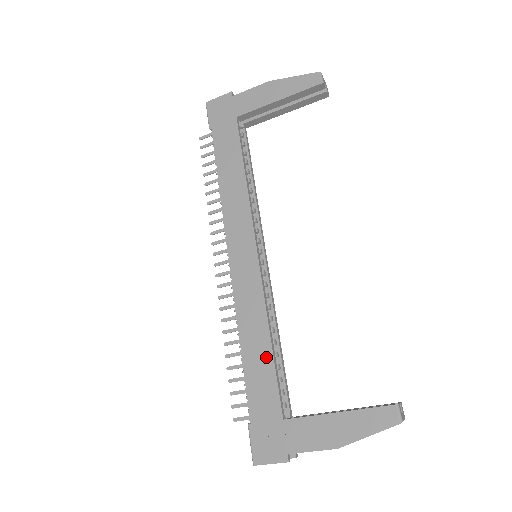
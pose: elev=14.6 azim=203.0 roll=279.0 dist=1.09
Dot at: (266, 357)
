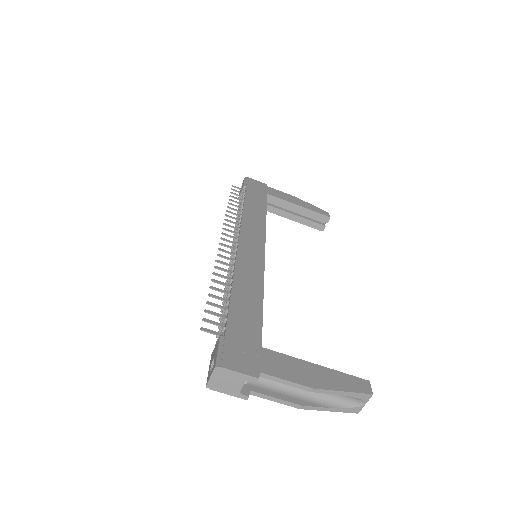
Dot at: (256, 303)
